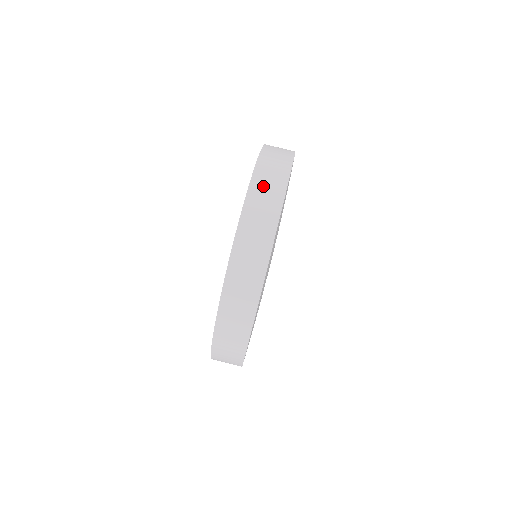
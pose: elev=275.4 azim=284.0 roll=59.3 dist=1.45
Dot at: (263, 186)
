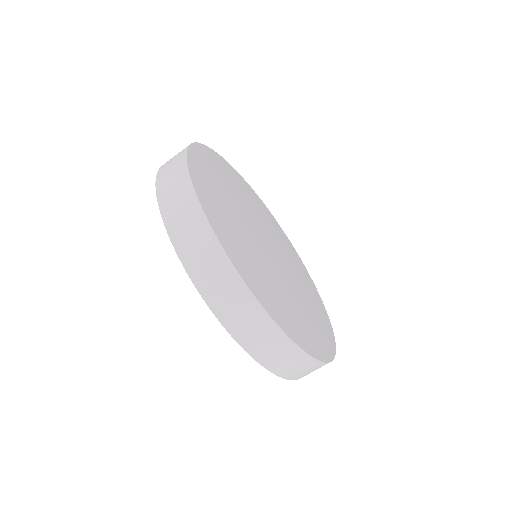
Dot at: (193, 252)
